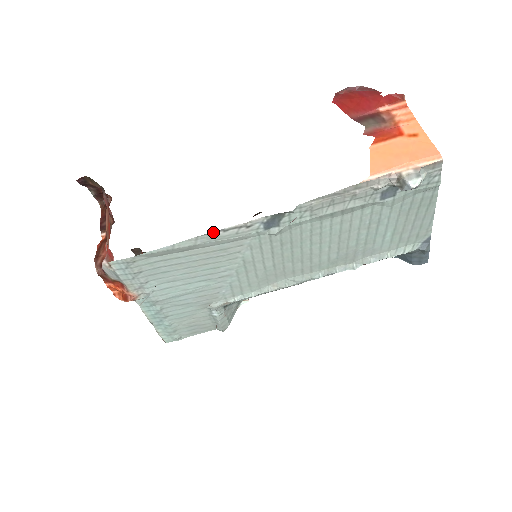
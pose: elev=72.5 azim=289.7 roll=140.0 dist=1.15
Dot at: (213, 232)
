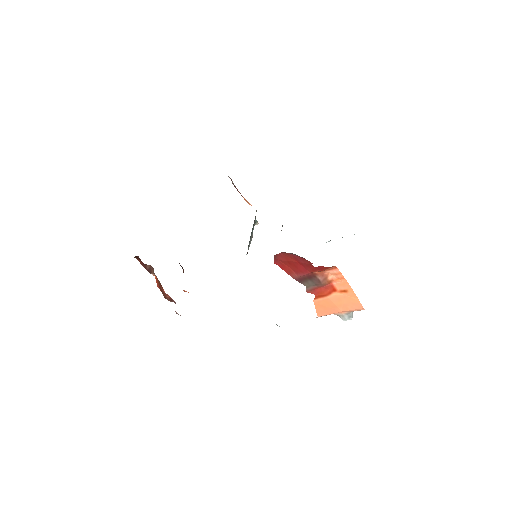
Dot at: occluded
